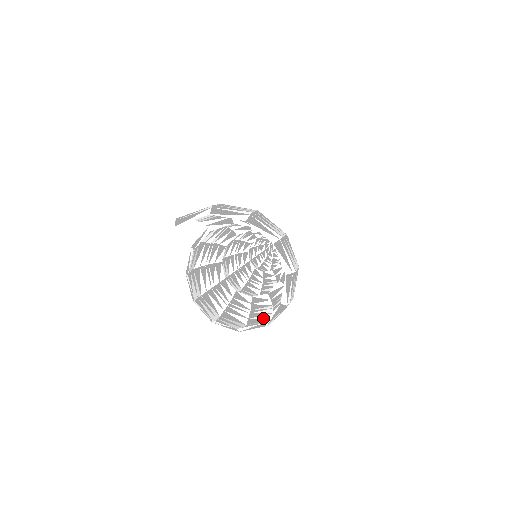
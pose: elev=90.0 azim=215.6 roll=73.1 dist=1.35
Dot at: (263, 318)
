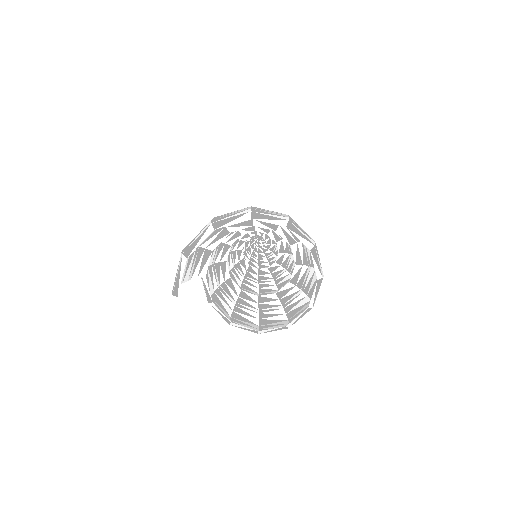
Dot at: (314, 281)
